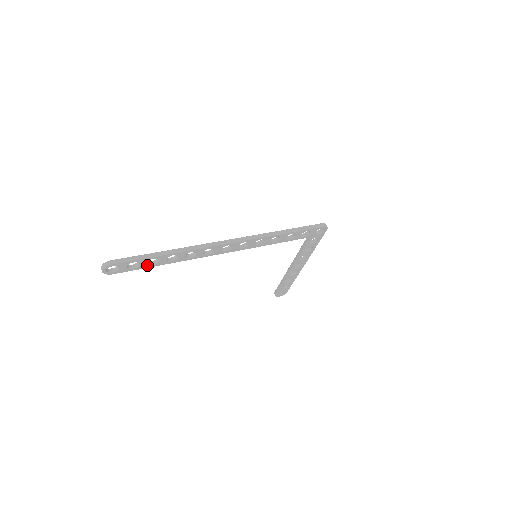
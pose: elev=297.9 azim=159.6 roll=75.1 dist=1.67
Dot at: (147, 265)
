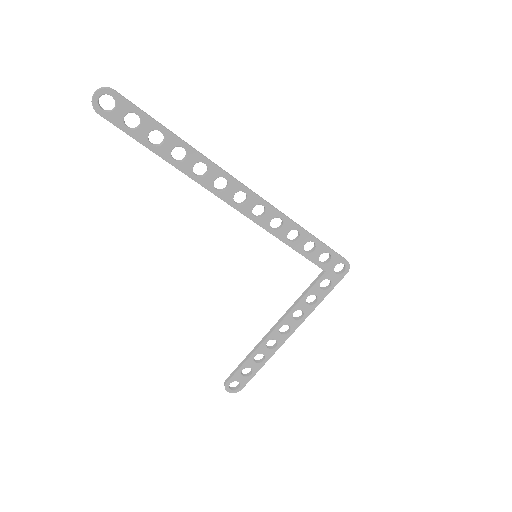
Dot at: (146, 138)
